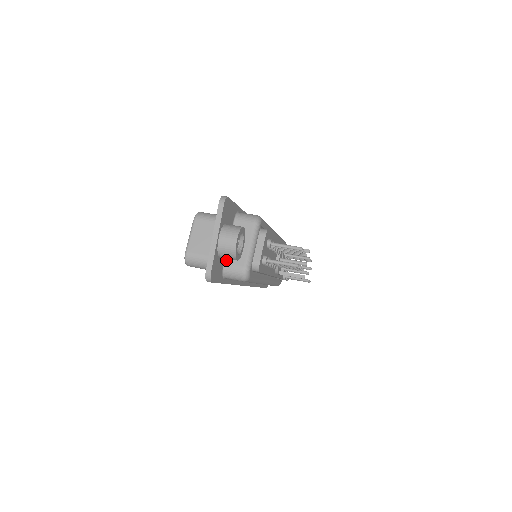
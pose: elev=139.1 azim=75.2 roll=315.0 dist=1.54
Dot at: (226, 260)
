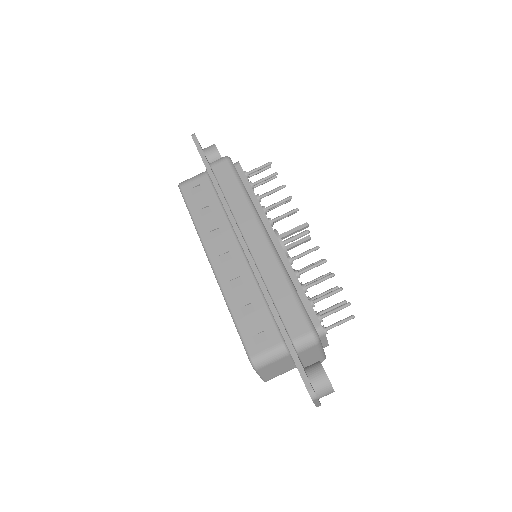
Dot at: occluded
